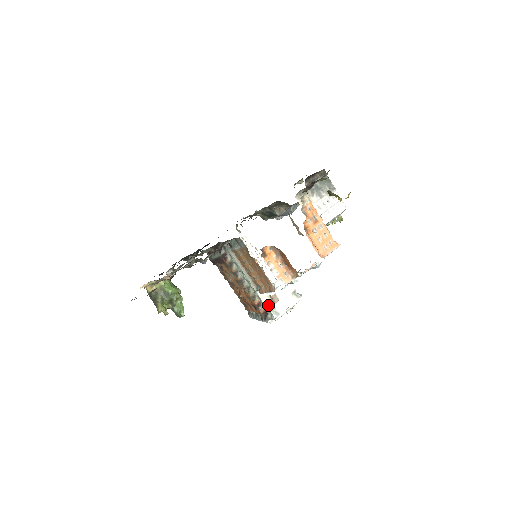
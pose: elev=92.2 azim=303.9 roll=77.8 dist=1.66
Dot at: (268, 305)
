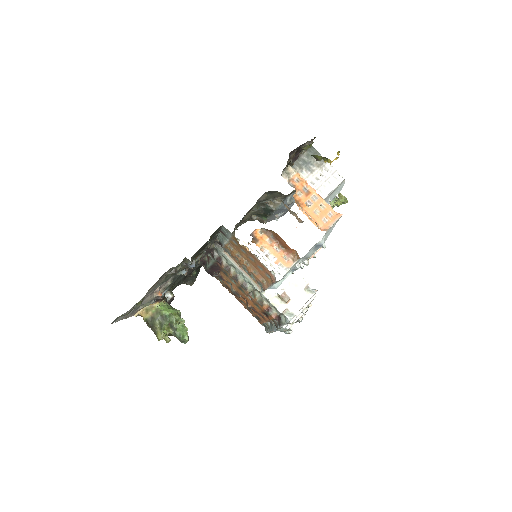
Dot at: (279, 307)
